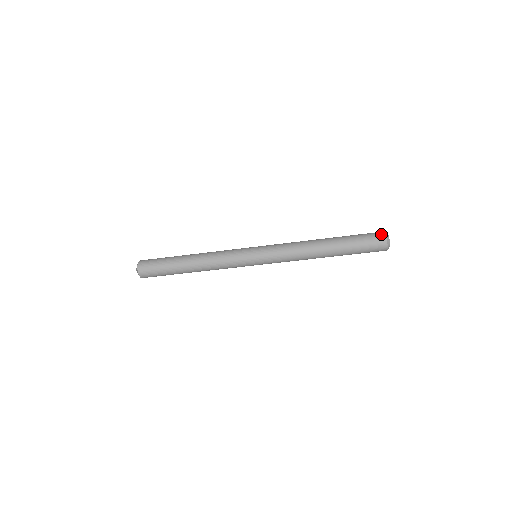
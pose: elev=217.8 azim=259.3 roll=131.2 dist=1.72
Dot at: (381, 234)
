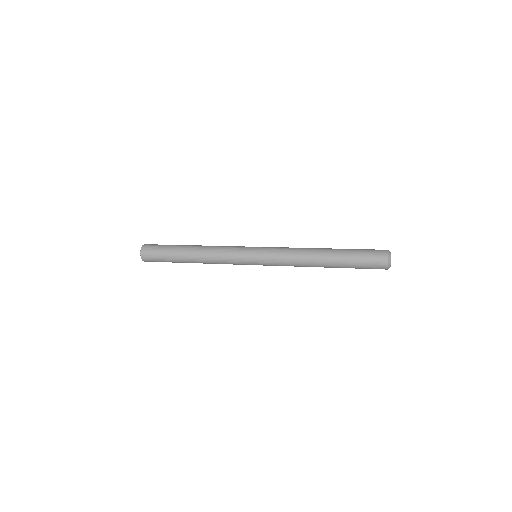
Dot at: (383, 264)
